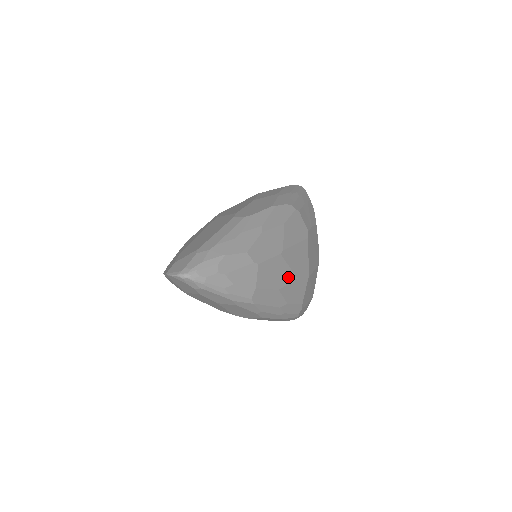
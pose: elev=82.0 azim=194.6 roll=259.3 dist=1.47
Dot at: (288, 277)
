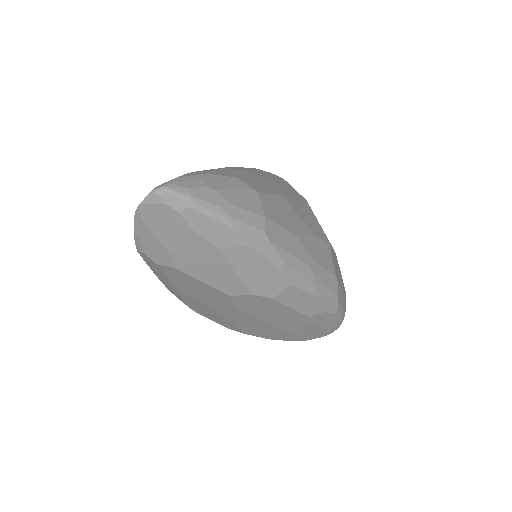
Dot at: (303, 227)
